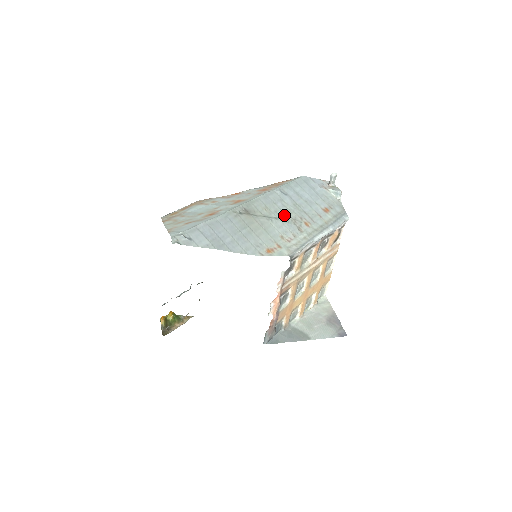
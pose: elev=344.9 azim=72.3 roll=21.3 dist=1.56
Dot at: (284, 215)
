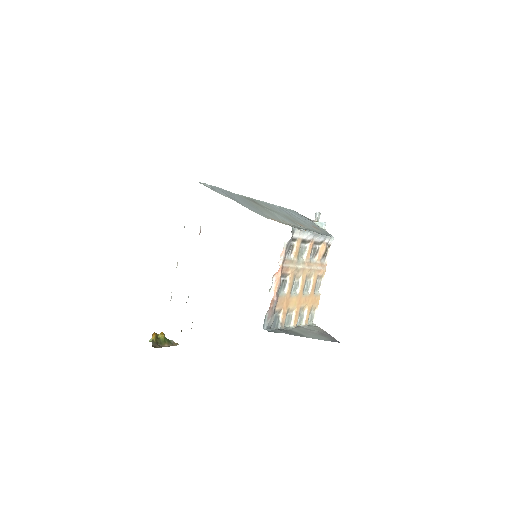
Dot at: (283, 215)
